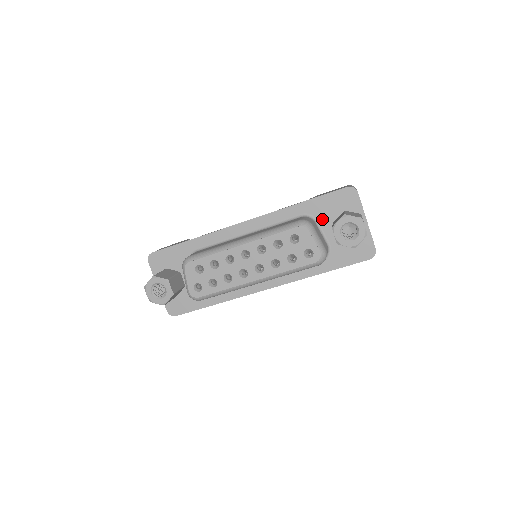
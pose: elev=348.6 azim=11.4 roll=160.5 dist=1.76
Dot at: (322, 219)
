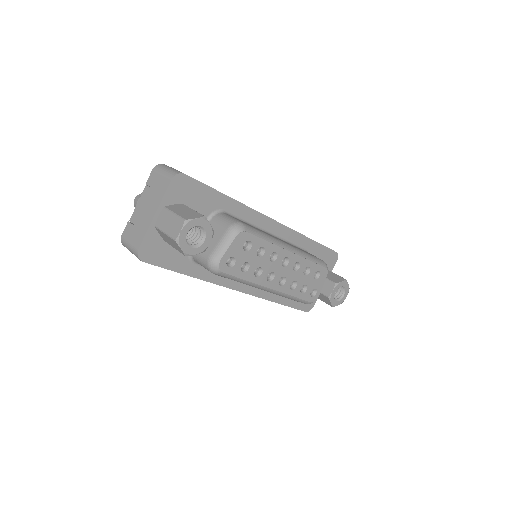
Dot at: occluded
